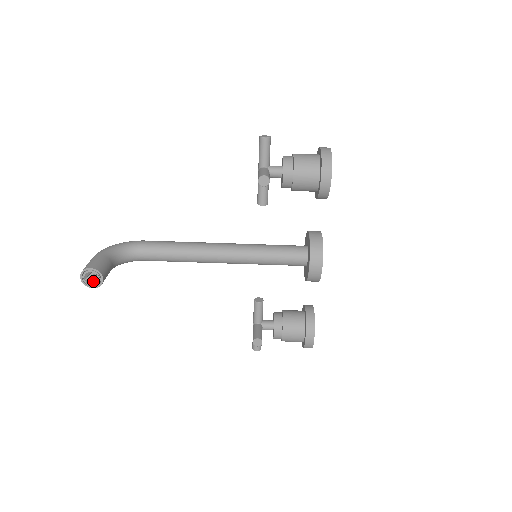
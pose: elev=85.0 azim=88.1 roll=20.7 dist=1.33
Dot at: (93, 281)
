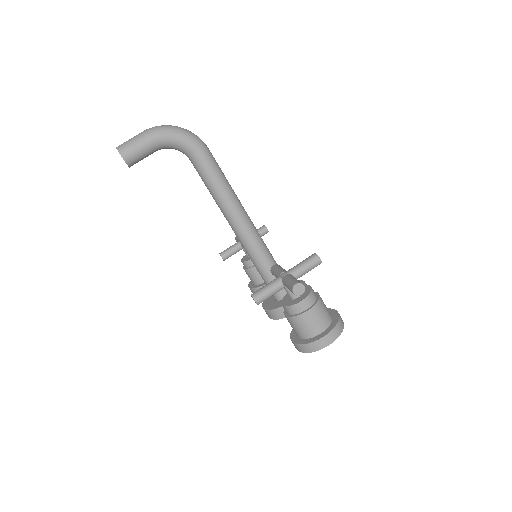
Dot at: occluded
